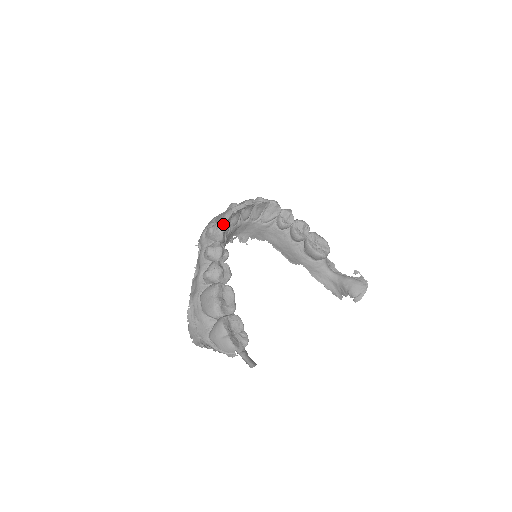
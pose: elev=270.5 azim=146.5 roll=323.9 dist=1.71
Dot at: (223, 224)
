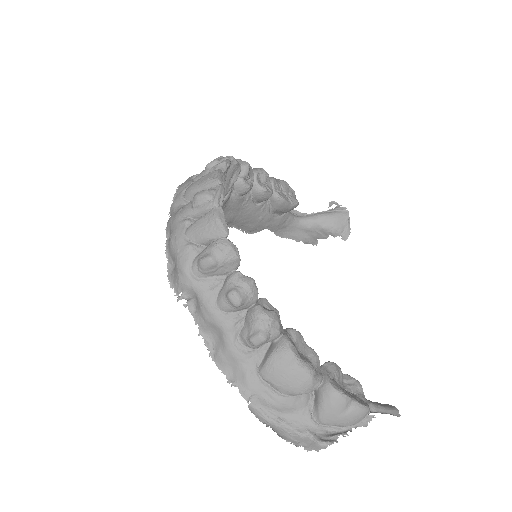
Dot at: (224, 238)
